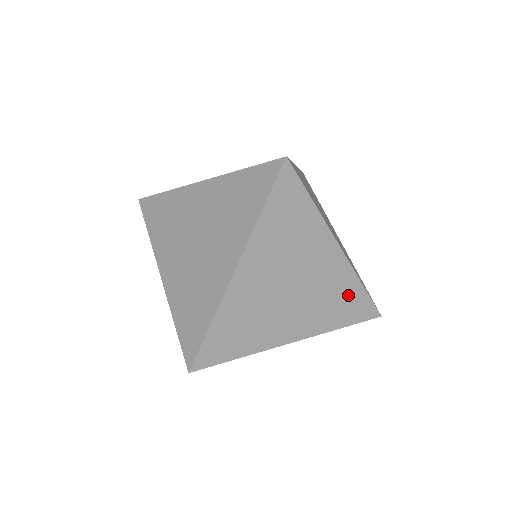
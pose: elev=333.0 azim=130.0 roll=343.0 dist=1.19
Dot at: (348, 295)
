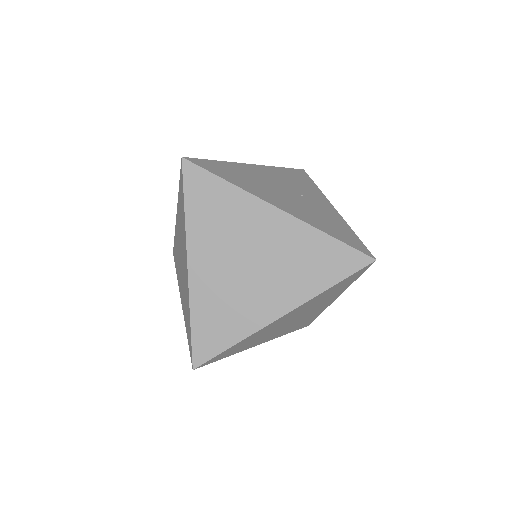
Dot at: (318, 251)
